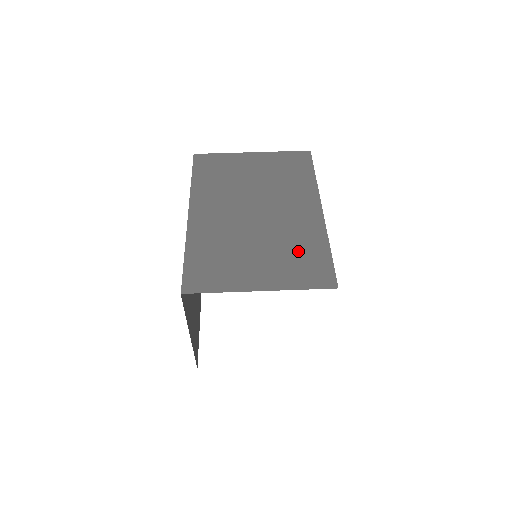
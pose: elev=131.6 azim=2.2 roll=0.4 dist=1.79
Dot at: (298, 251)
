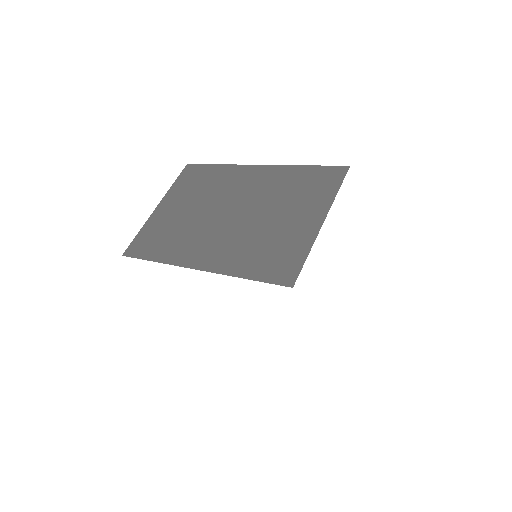
Dot at: (295, 188)
